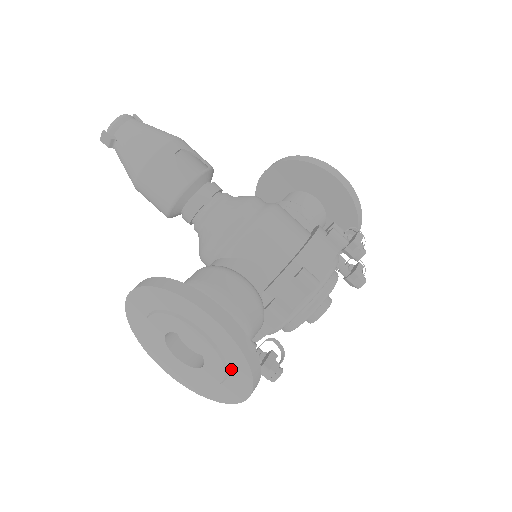
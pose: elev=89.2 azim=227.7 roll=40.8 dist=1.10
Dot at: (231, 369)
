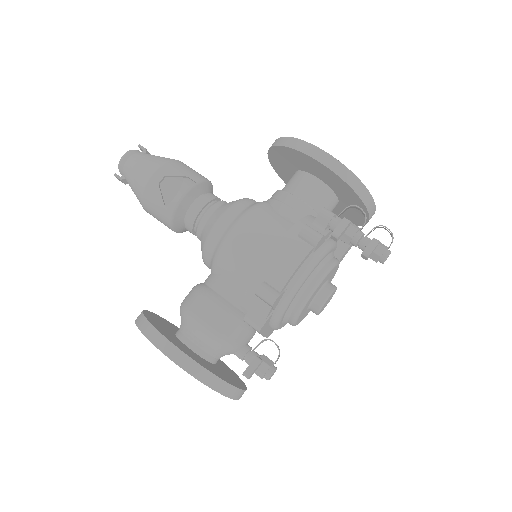
Dot at: occluded
